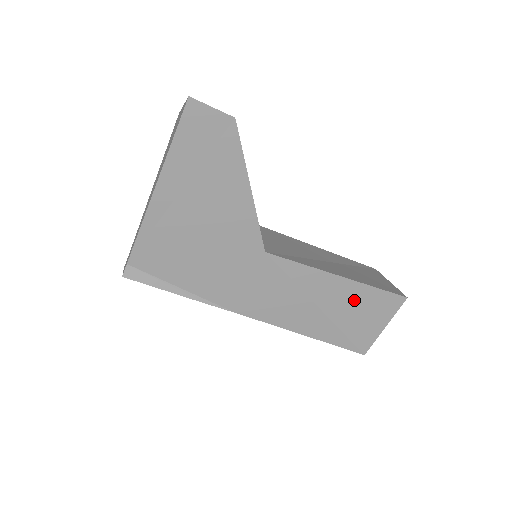
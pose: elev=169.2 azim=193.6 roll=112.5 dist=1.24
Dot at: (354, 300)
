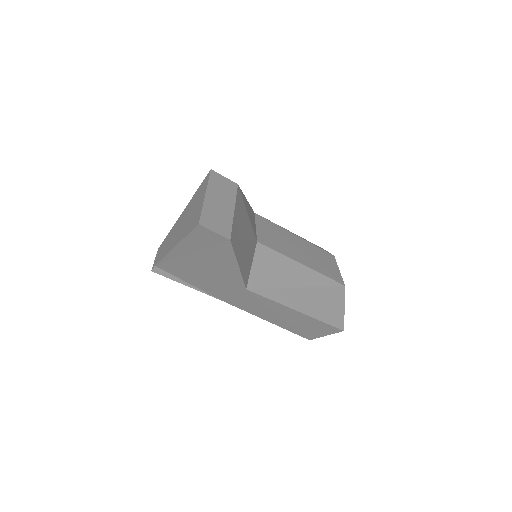
Dot at: (306, 321)
